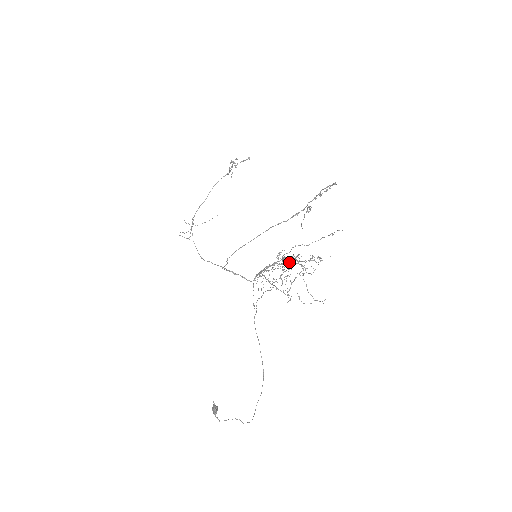
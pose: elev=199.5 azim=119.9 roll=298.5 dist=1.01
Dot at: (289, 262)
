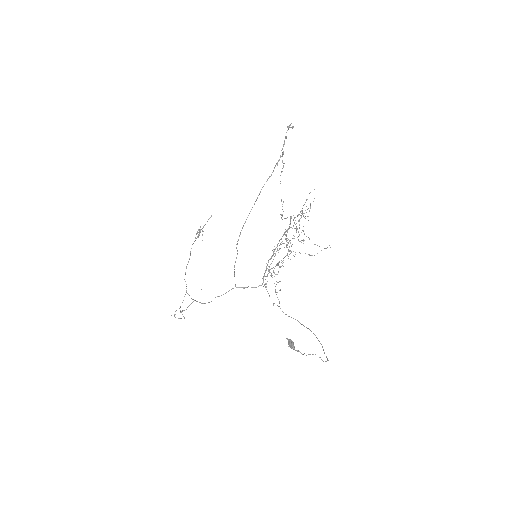
Dot at: occluded
